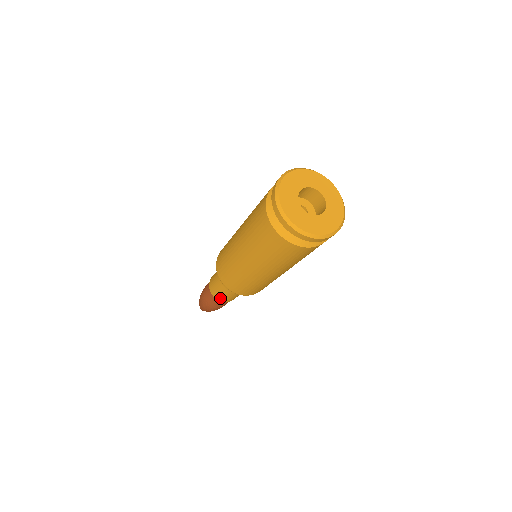
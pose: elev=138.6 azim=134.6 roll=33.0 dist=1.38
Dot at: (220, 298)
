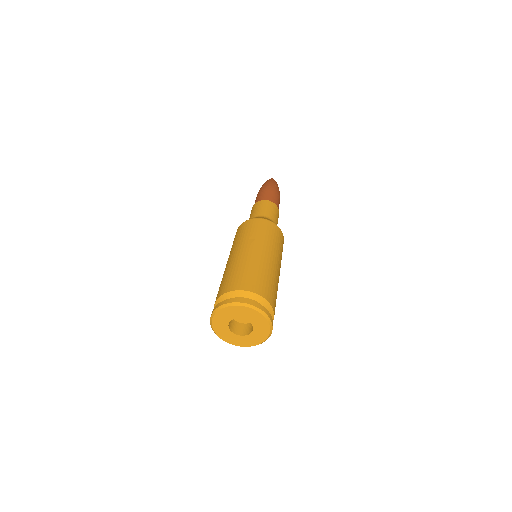
Dot at: occluded
